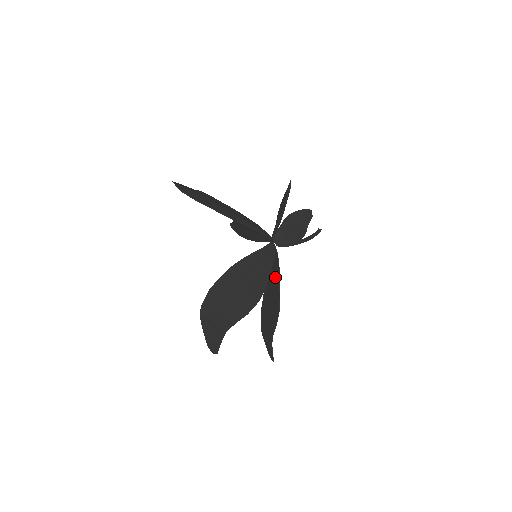
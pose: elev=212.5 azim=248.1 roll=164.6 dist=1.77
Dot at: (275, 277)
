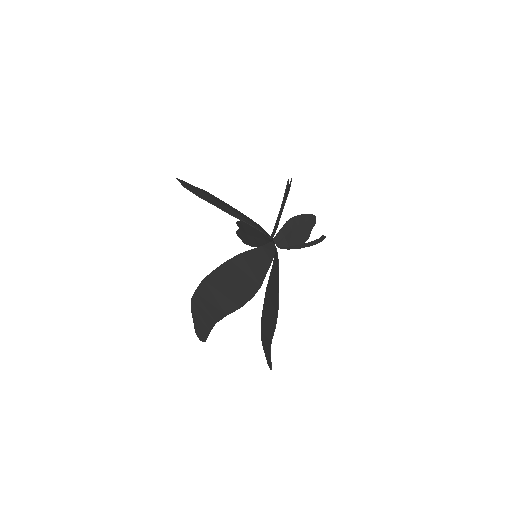
Dot at: (275, 279)
